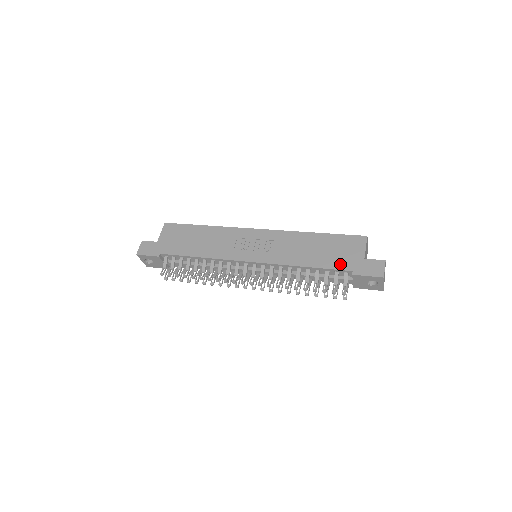
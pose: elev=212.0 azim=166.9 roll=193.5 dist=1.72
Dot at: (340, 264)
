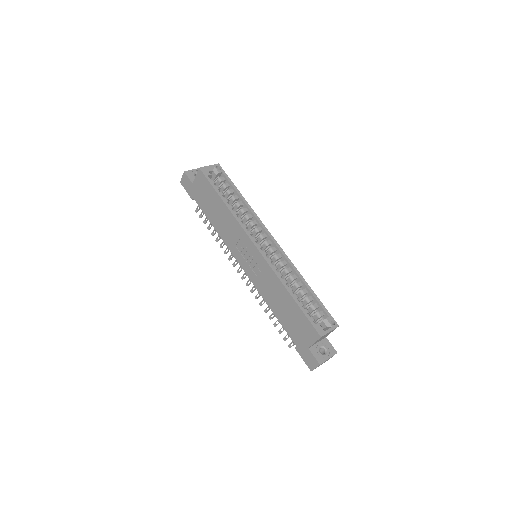
Dot at: (292, 334)
